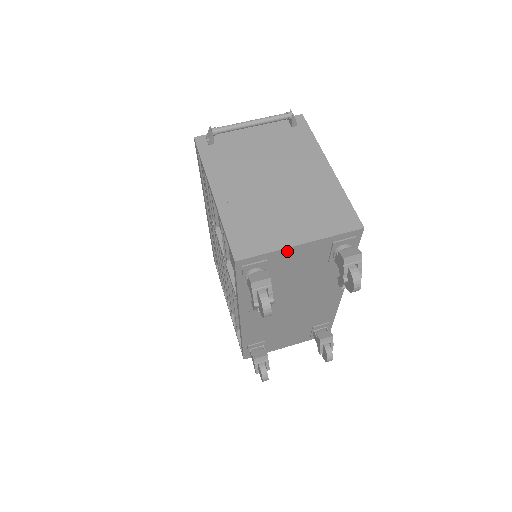
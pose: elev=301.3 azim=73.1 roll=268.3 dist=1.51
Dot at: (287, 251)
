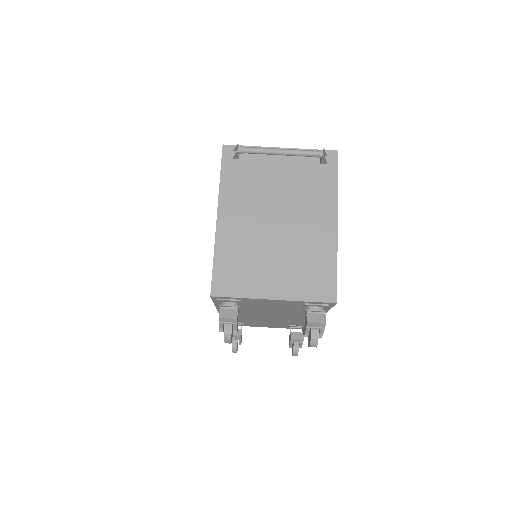
Dot at: (260, 300)
